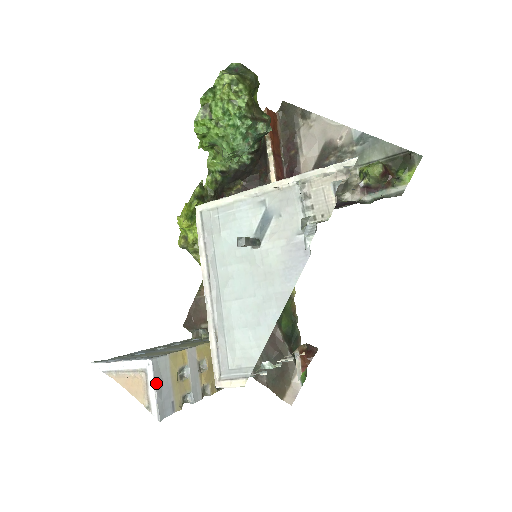
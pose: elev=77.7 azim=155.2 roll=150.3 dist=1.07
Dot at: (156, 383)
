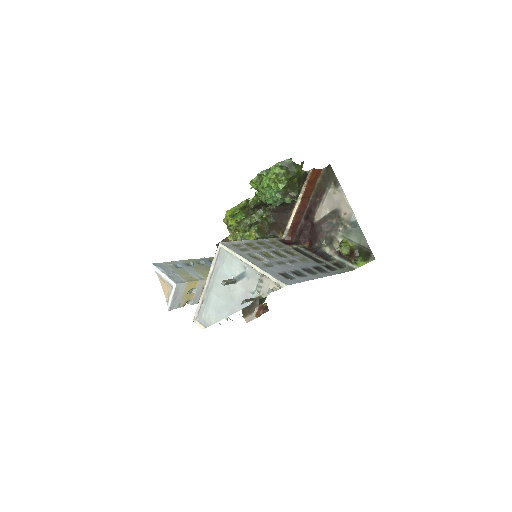
Dot at: (174, 295)
